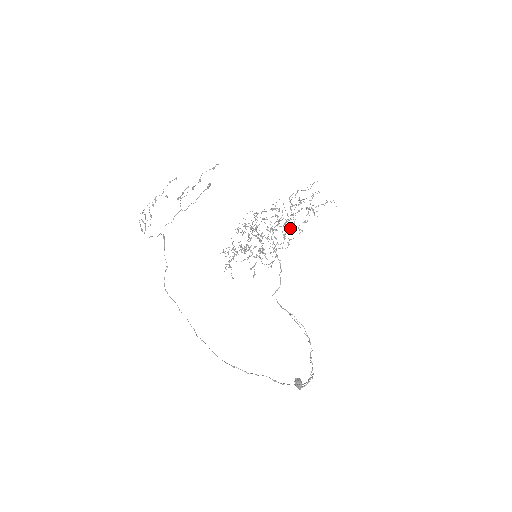
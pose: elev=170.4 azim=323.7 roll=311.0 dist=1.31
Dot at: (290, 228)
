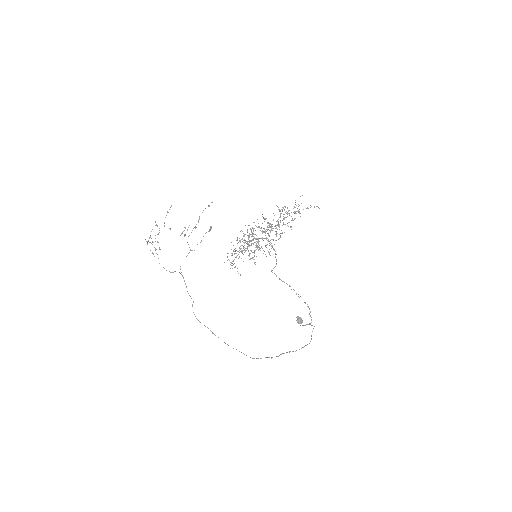
Dot at: occluded
